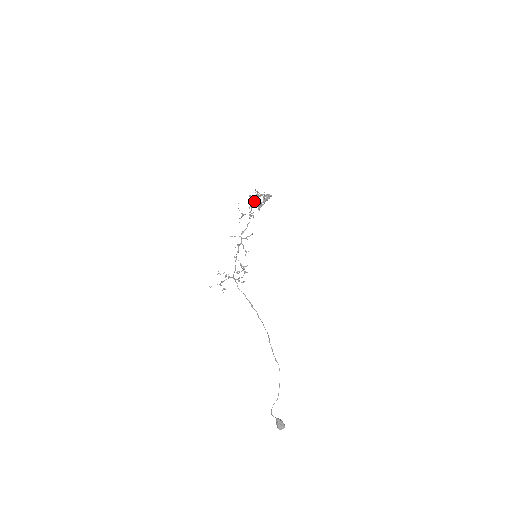
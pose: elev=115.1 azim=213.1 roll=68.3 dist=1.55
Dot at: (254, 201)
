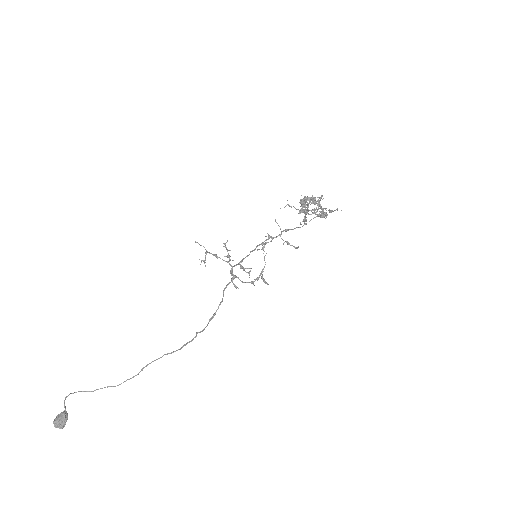
Dot at: occluded
